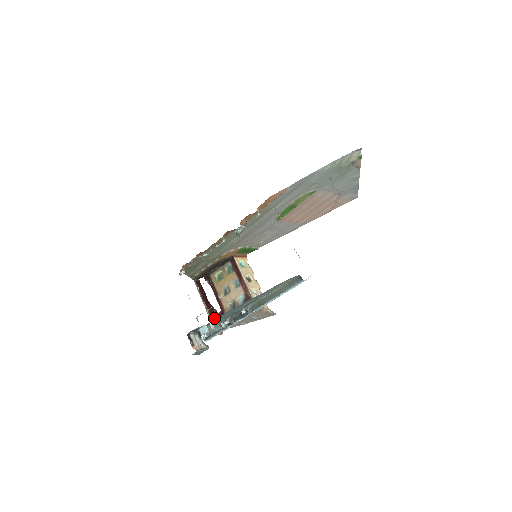
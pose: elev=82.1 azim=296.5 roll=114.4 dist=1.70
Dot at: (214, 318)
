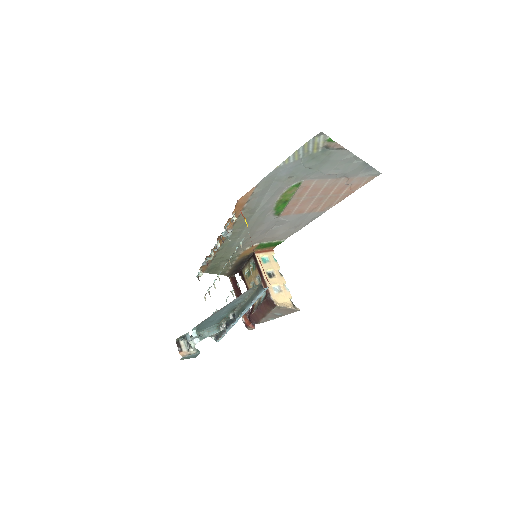
Dot at: (246, 313)
